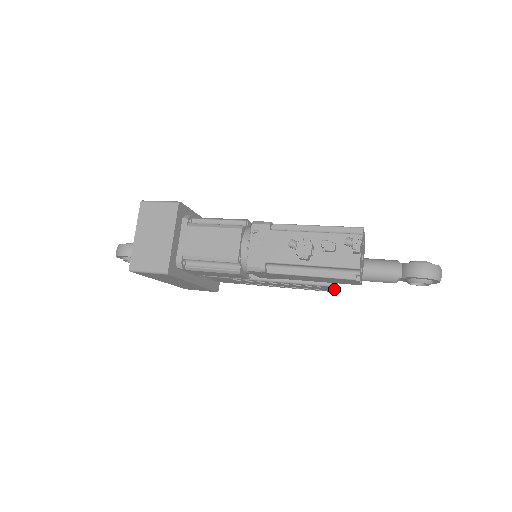
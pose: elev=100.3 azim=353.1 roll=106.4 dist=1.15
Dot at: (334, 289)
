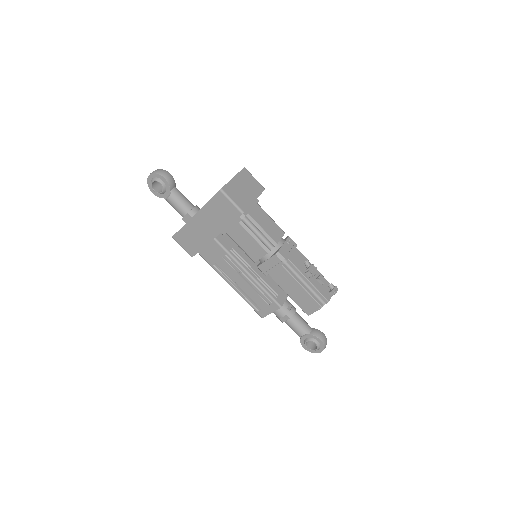
Dot at: occluded
